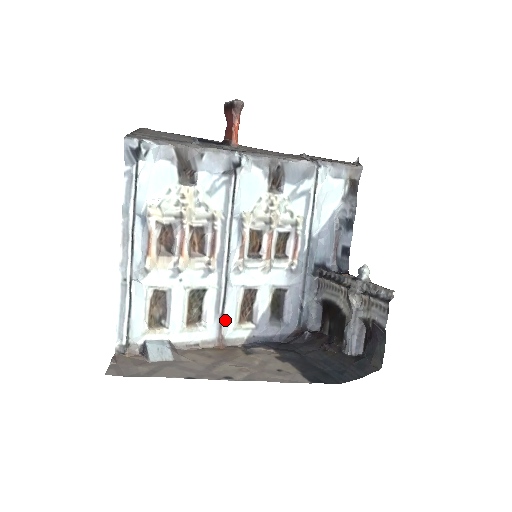
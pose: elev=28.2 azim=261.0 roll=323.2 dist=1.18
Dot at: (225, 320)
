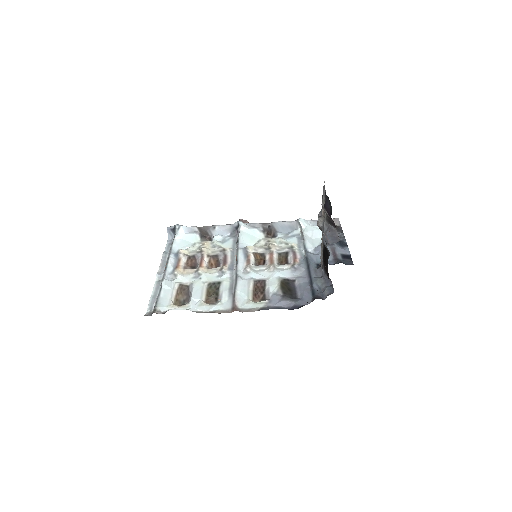
Dot at: (238, 297)
